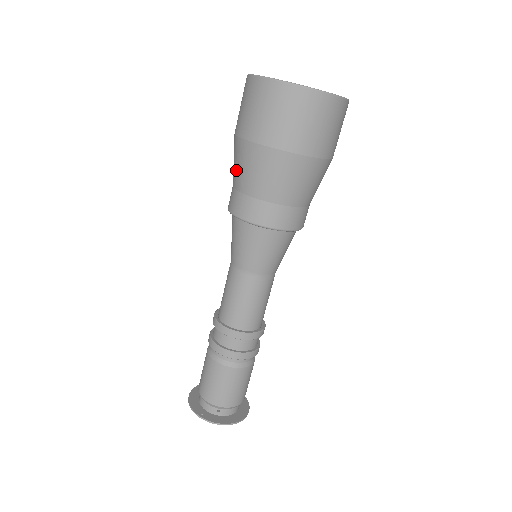
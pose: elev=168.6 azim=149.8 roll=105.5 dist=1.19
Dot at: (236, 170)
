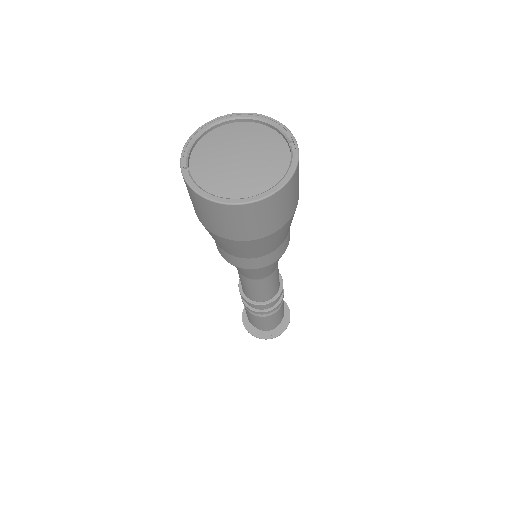
Dot at: (232, 251)
